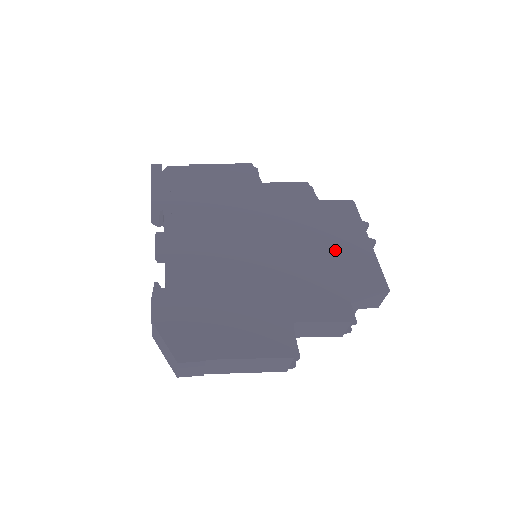
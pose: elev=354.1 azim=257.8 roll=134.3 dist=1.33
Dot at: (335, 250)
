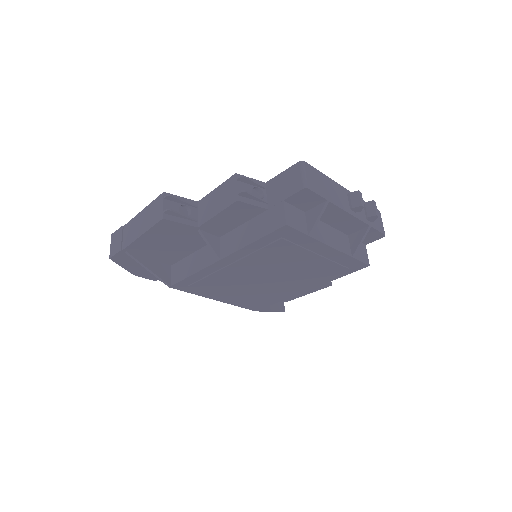
Dot at: occluded
